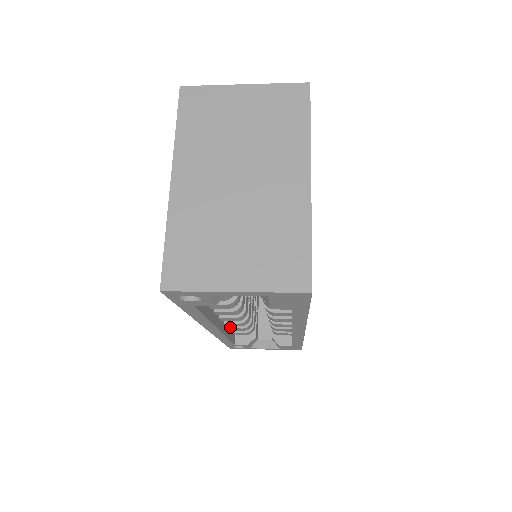
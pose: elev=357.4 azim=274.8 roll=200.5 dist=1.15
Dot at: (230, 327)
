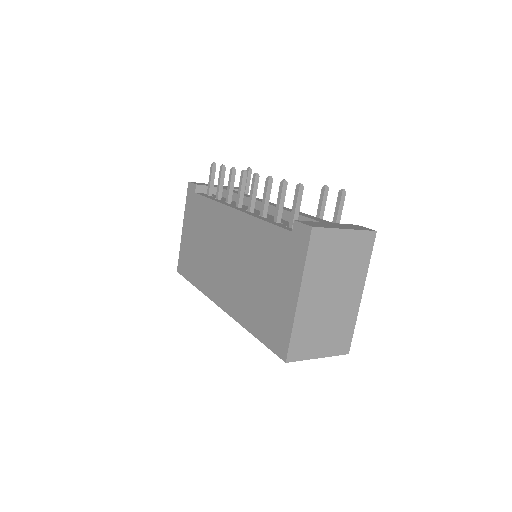
Dot at: occluded
